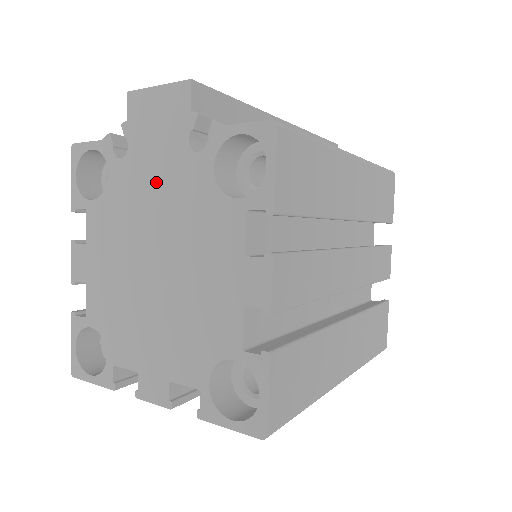
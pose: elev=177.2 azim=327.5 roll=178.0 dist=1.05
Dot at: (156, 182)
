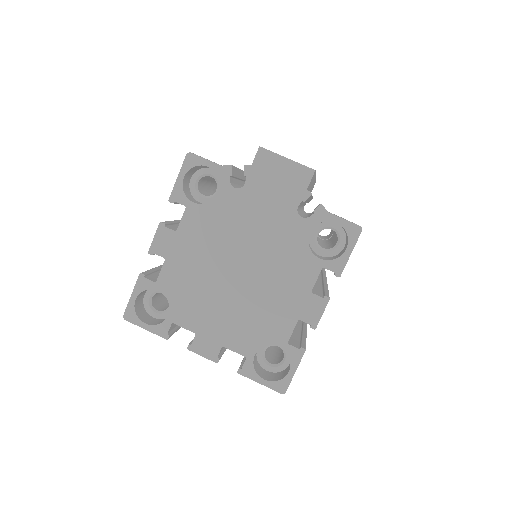
Dot at: (261, 219)
